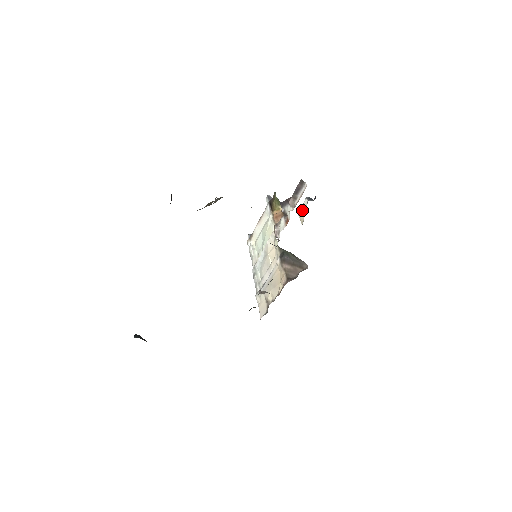
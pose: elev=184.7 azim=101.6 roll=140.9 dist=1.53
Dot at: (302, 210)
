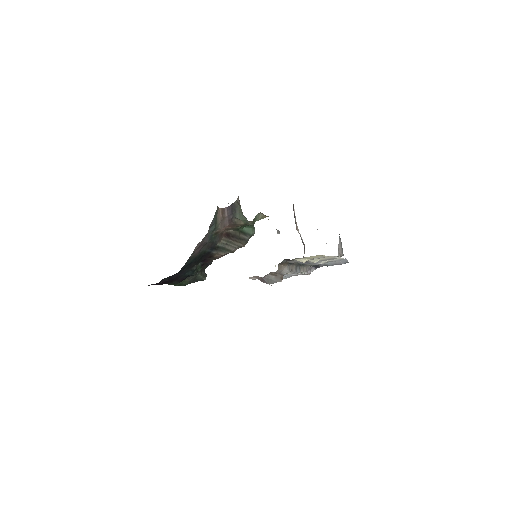
Dot at: occluded
